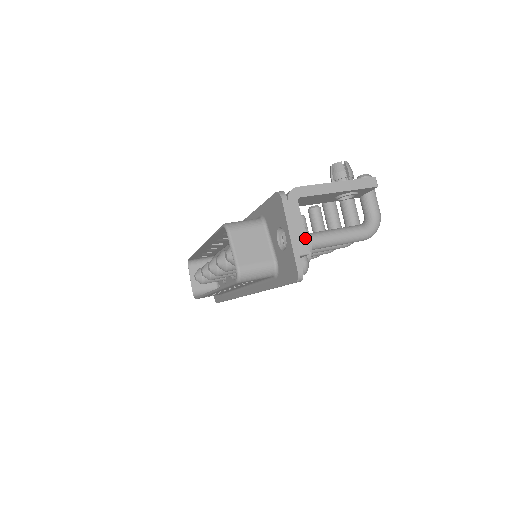
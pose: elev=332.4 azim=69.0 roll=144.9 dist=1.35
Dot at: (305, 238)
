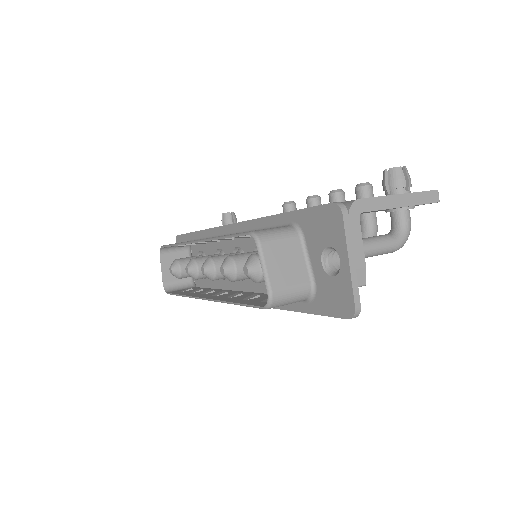
Dot at: (365, 265)
